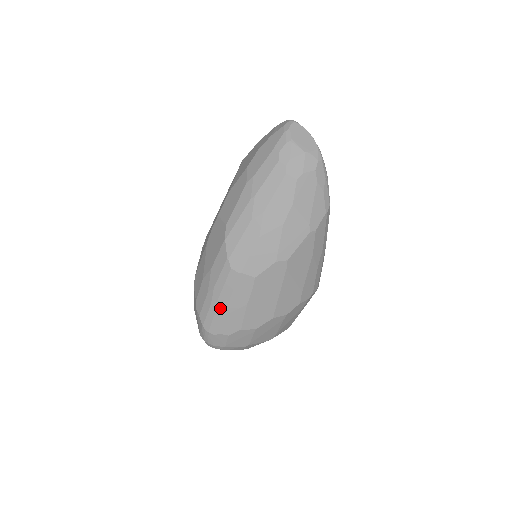
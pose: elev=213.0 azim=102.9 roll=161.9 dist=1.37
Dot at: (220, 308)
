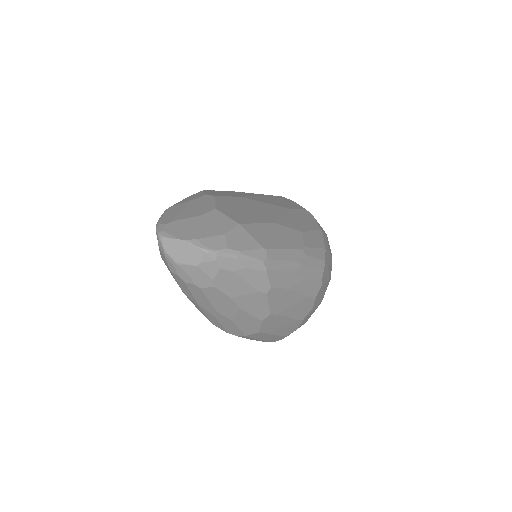
Dot at: (258, 340)
